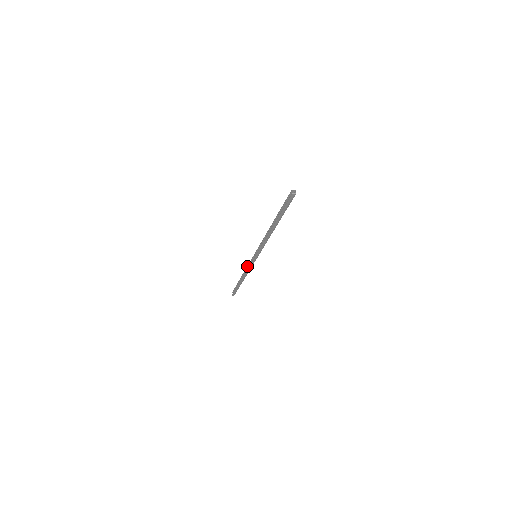
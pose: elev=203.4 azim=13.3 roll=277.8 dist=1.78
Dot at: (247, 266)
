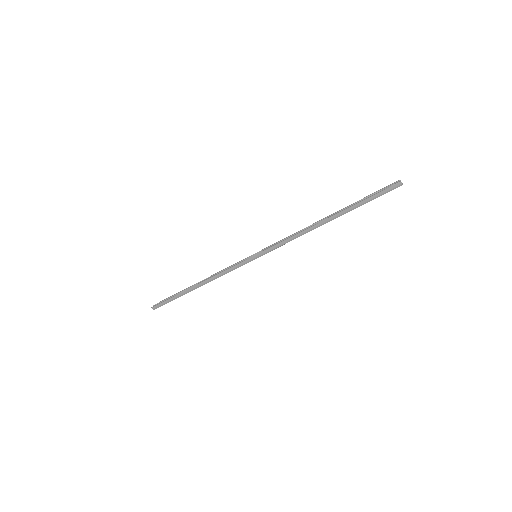
Dot at: (226, 268)
